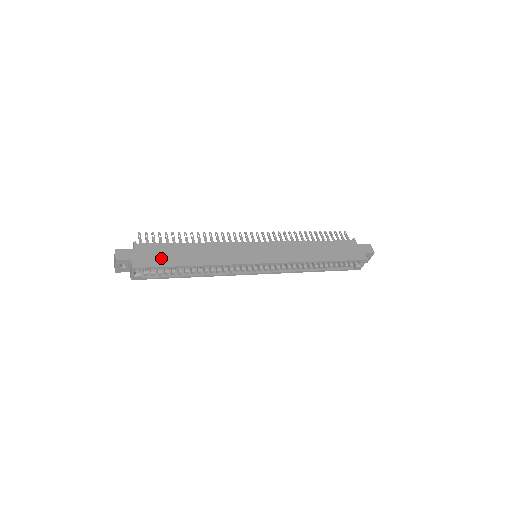
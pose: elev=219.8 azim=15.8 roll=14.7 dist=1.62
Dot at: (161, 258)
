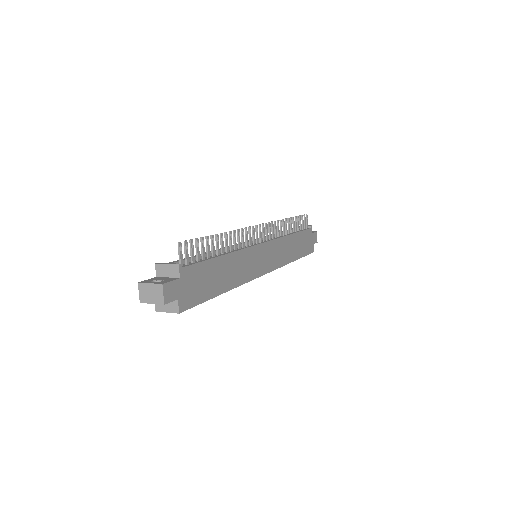
Dot at: (202, 288)
